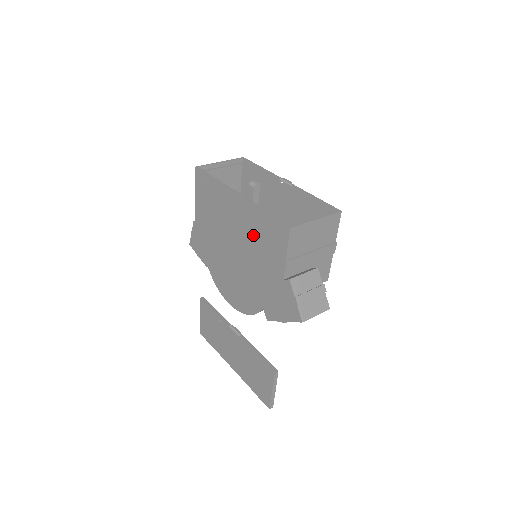
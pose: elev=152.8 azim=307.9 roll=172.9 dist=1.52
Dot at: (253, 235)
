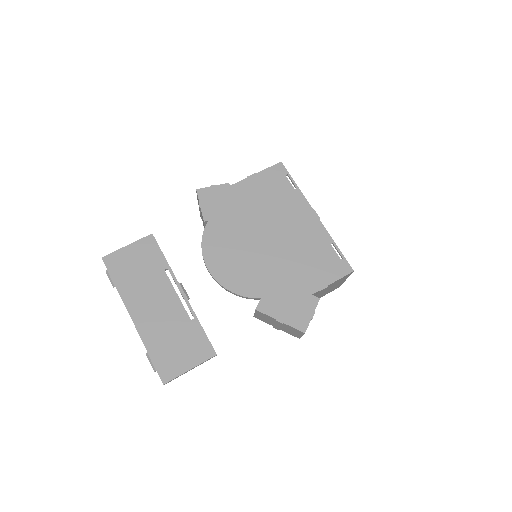
Dot at: (307, 247)
